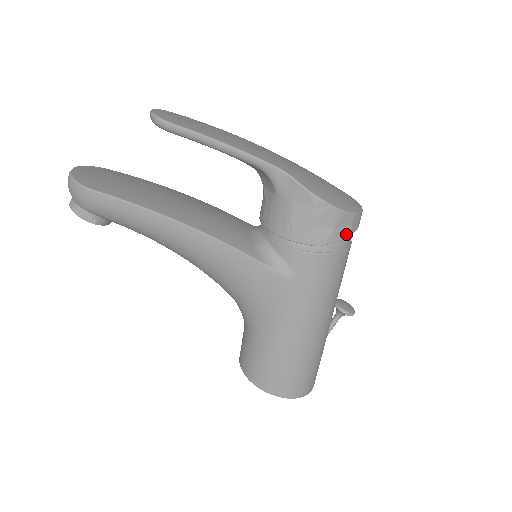
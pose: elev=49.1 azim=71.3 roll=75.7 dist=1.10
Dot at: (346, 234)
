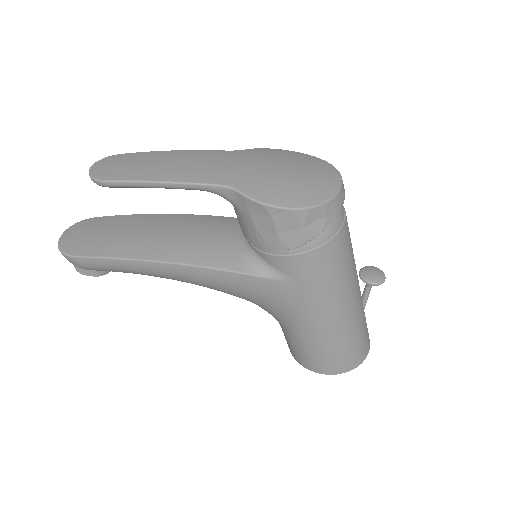
Dot at: (323, 226)
